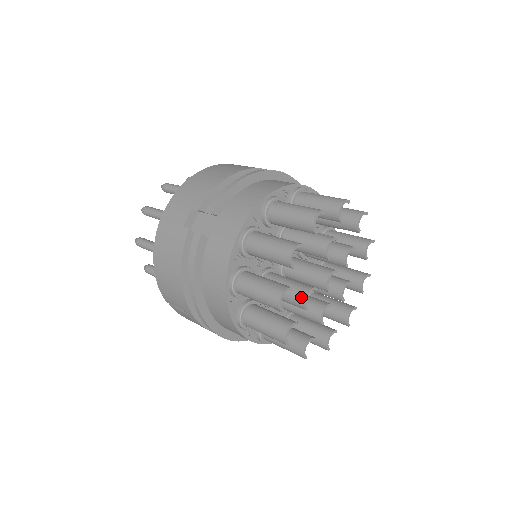
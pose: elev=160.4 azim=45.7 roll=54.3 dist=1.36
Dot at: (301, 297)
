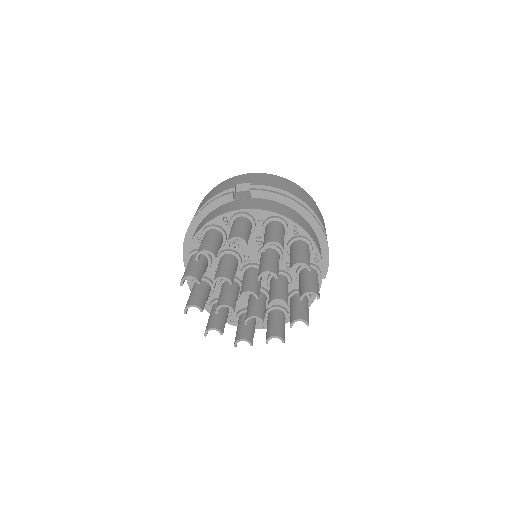
Dot at: (219, 275)
